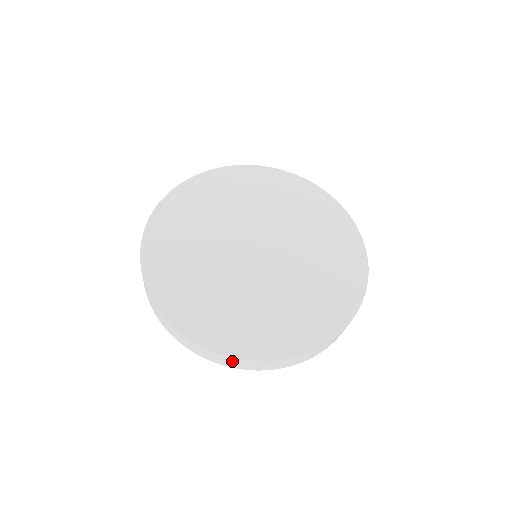
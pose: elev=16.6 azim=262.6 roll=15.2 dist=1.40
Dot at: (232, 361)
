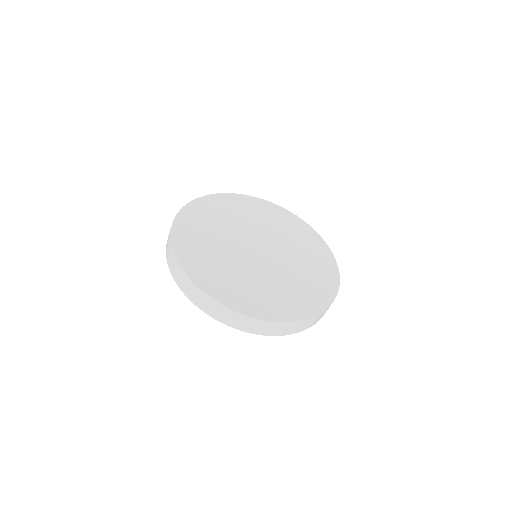
Dot at: (323, 314)
